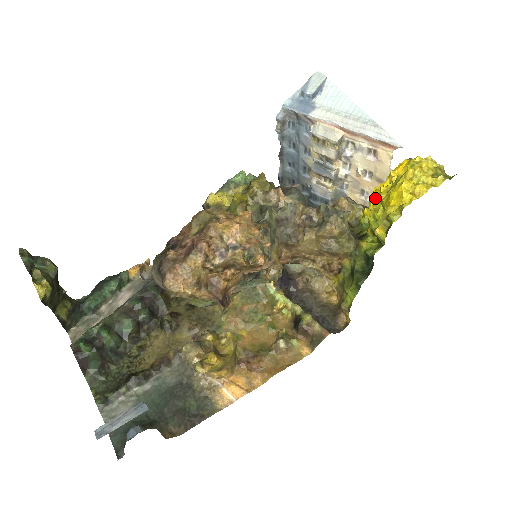
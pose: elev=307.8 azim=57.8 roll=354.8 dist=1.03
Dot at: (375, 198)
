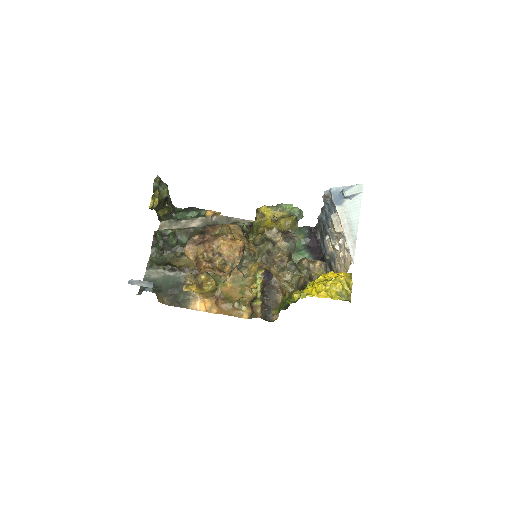
Dot at: occluded
